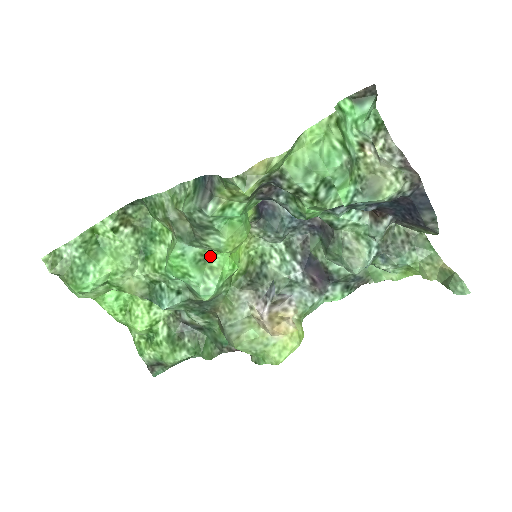
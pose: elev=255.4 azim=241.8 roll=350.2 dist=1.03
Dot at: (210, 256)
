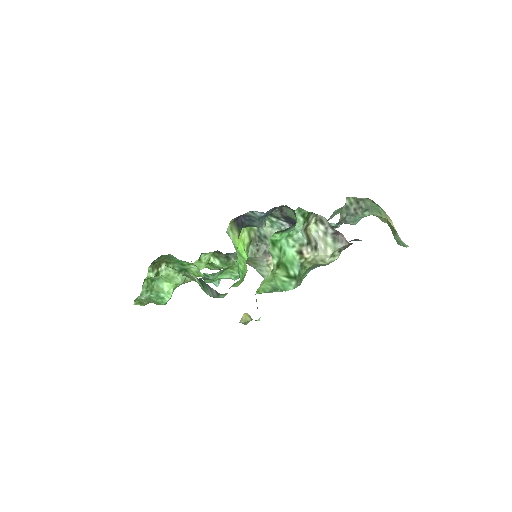
Dot at: (227, 268)
